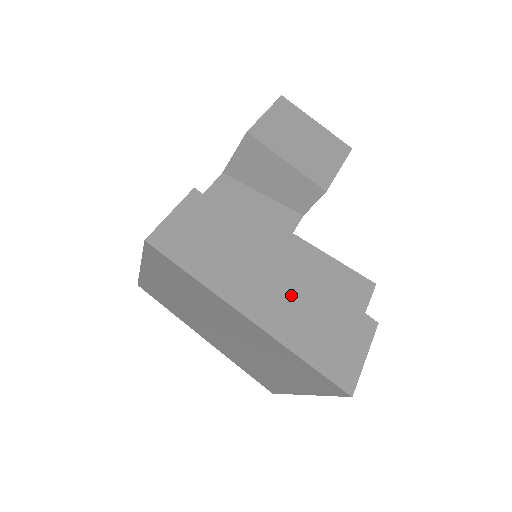
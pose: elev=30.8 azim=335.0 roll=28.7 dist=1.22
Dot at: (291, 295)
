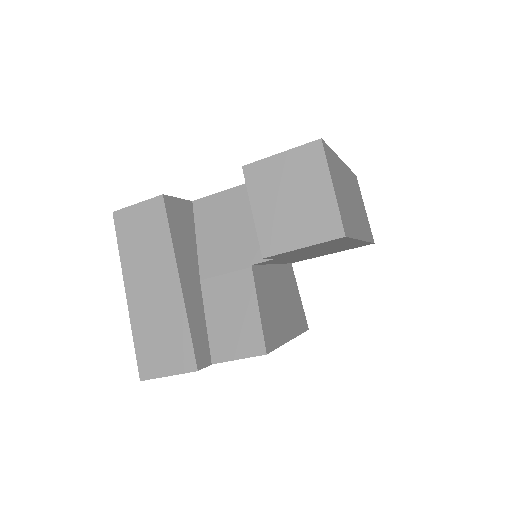
Dot at: (159, 304)
